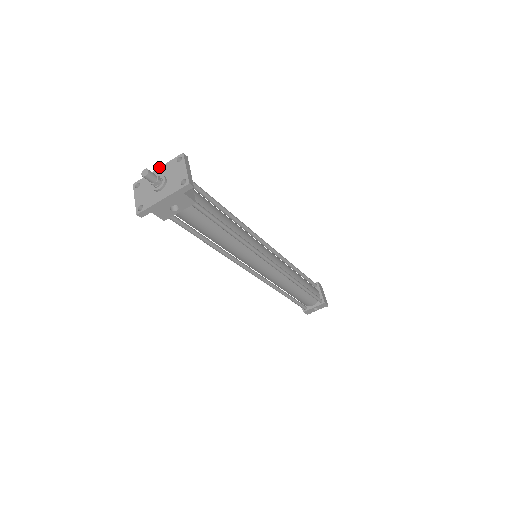
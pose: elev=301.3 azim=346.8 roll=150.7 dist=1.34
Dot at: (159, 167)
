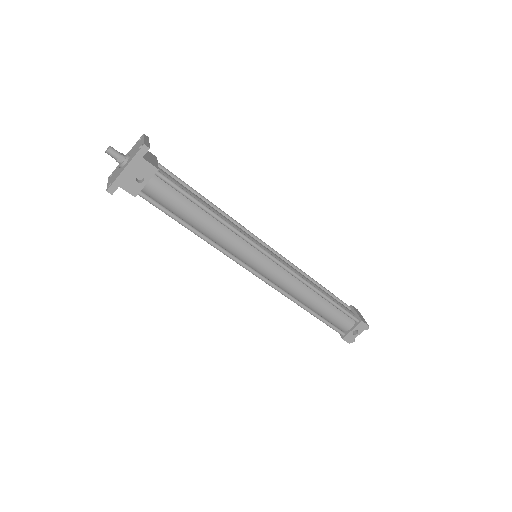
Dot at: occluded
